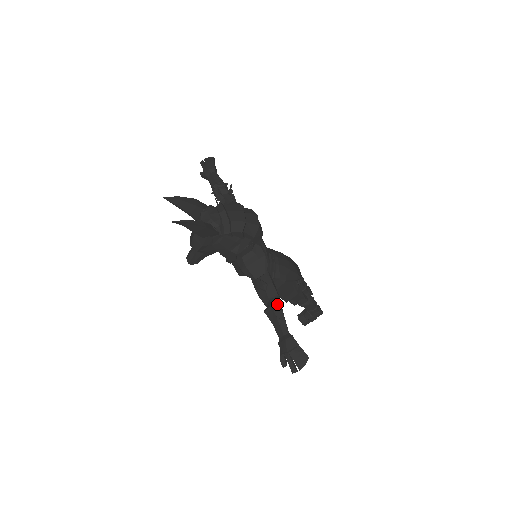
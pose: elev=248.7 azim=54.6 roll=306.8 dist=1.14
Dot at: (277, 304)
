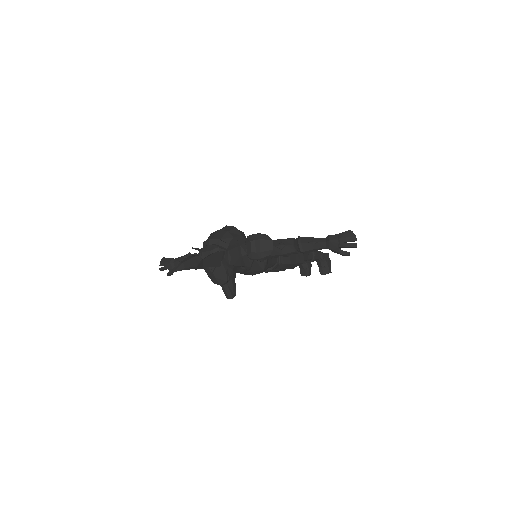
Dot at: (300, 239)
